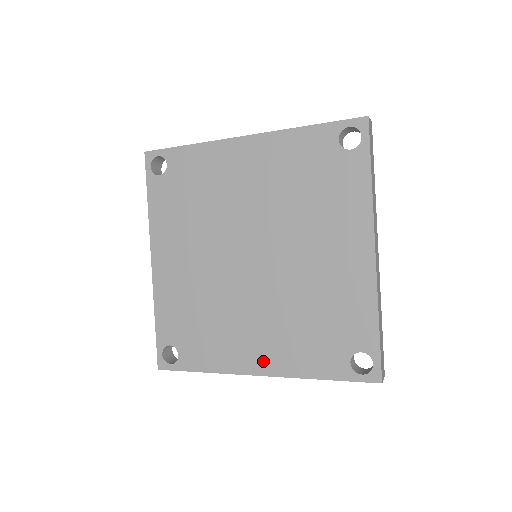
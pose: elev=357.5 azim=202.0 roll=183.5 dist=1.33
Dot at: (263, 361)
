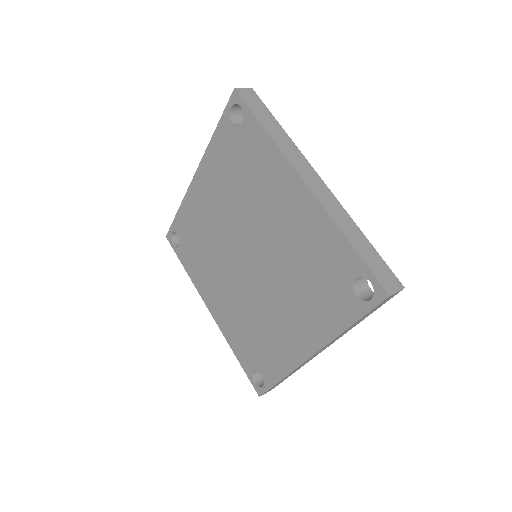
Dot at: (216, 310)
